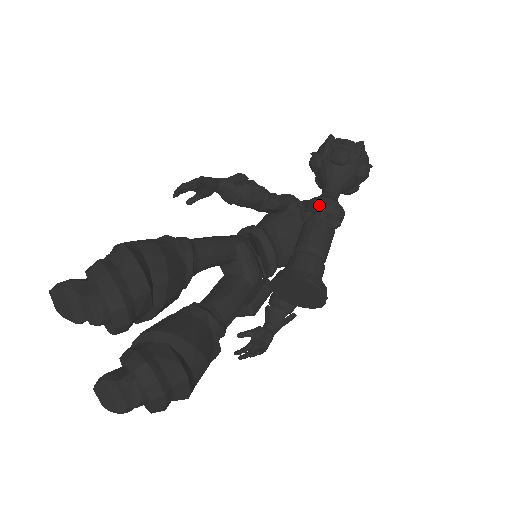
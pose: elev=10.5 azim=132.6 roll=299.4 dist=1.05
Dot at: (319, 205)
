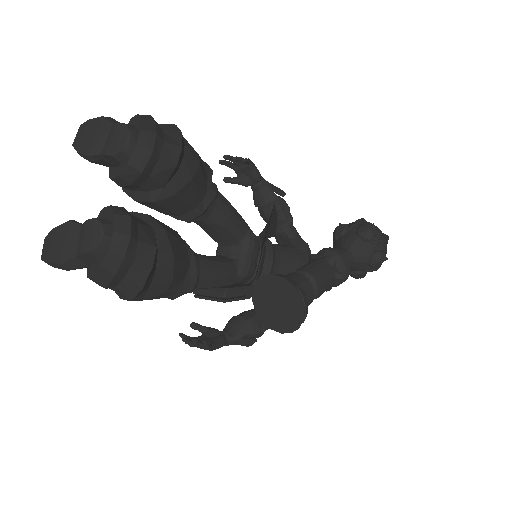
Dot at: (332, 253)
